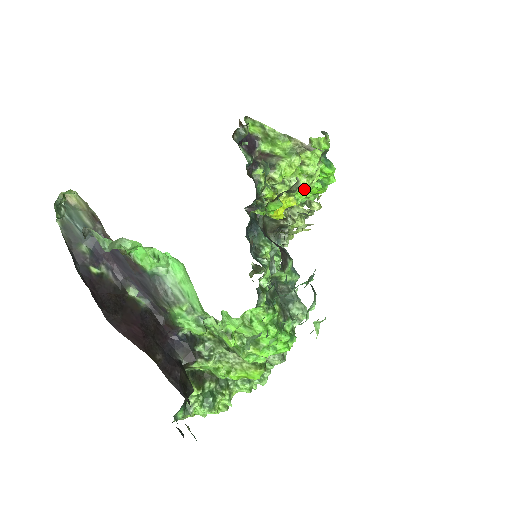
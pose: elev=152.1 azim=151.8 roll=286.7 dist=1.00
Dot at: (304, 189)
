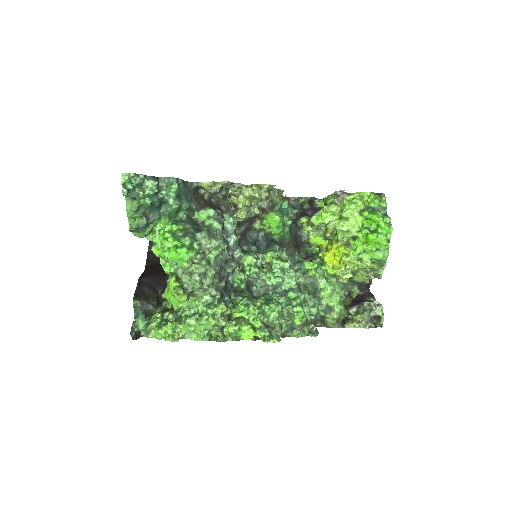
Dot at: (346, 233)
